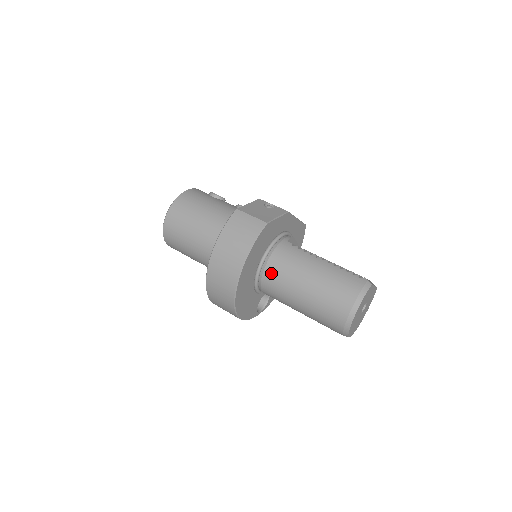
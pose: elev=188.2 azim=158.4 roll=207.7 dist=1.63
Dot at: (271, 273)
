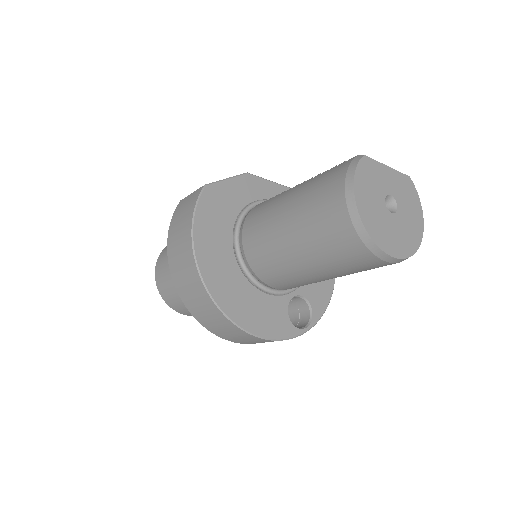
Dot at: (250, 245)
